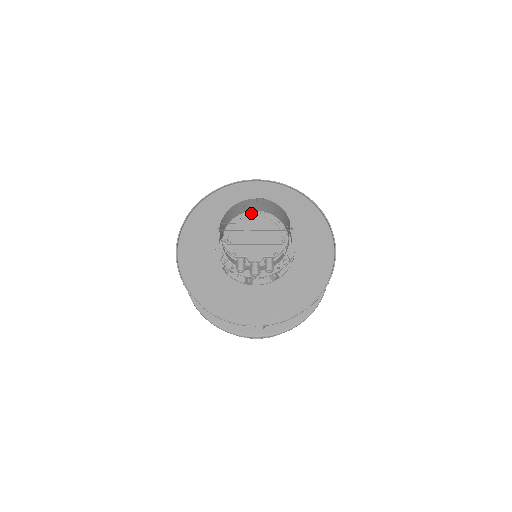
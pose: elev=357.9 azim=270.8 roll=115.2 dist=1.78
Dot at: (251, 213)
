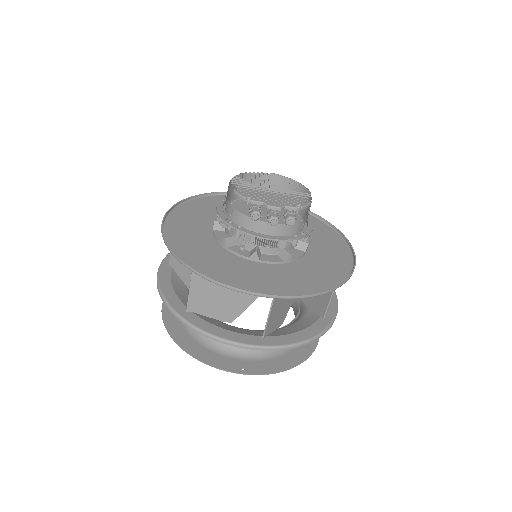
Dot at: occluded
